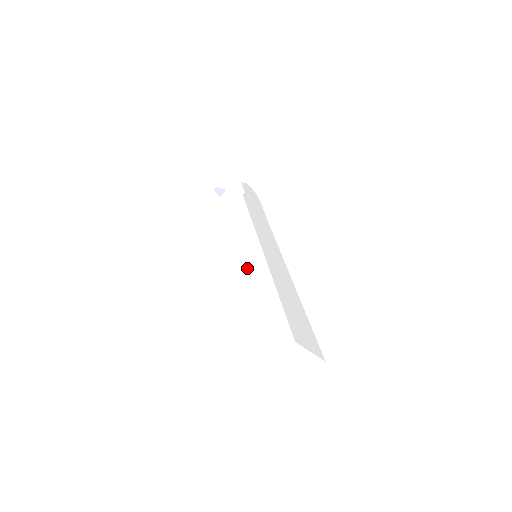
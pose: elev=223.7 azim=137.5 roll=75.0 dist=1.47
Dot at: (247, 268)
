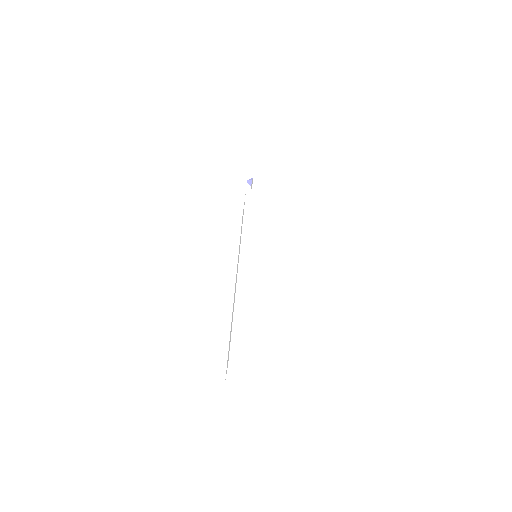
Dot at: occluded
